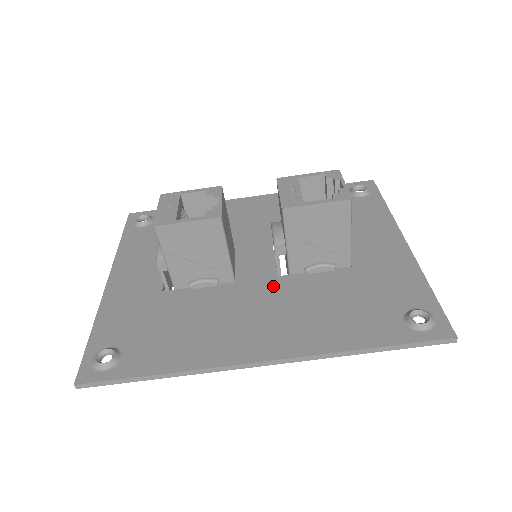
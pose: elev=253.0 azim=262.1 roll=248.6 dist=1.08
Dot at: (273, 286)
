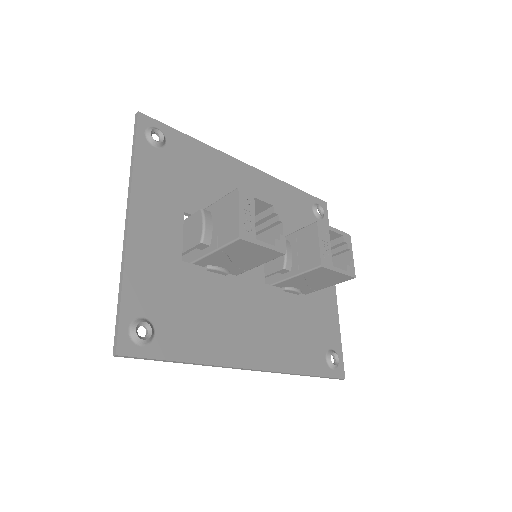
Dot at: (262, 294)
